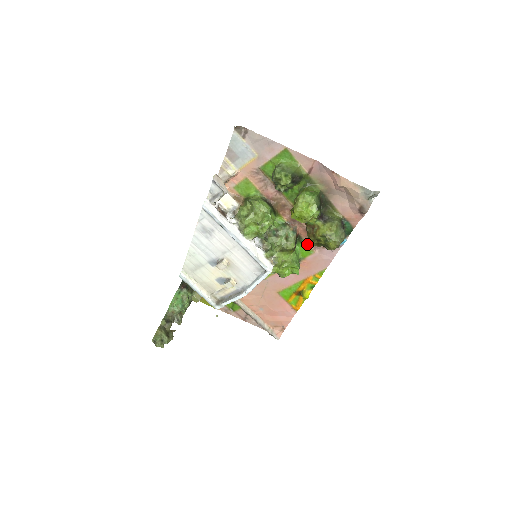
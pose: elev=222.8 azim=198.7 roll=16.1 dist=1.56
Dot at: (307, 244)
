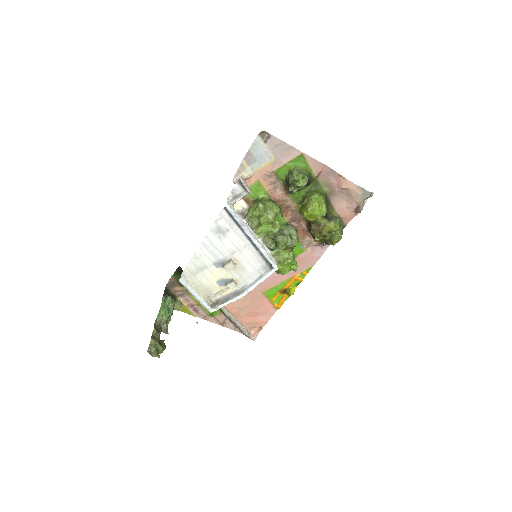
Dot at: (301, 243)
